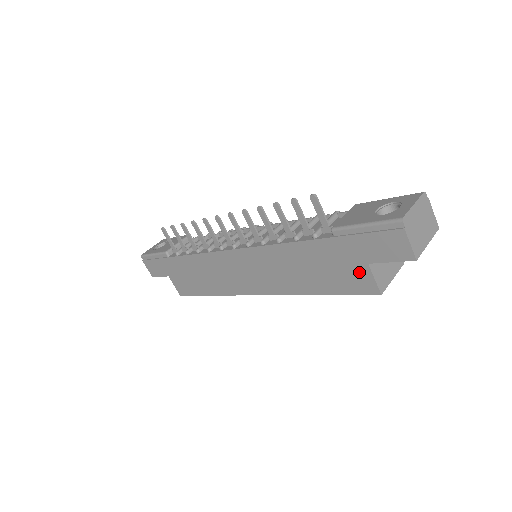
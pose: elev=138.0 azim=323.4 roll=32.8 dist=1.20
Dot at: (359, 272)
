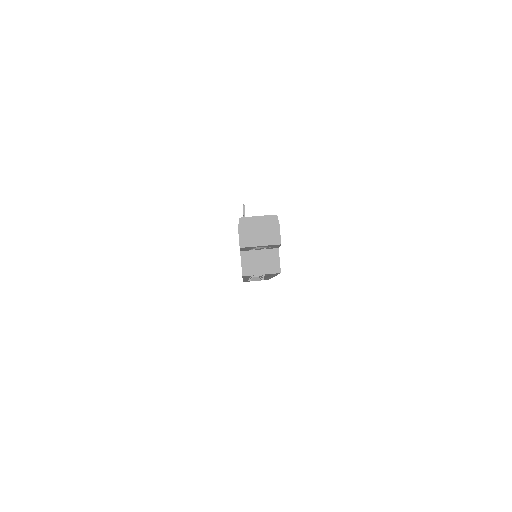
Dot at: occluded
